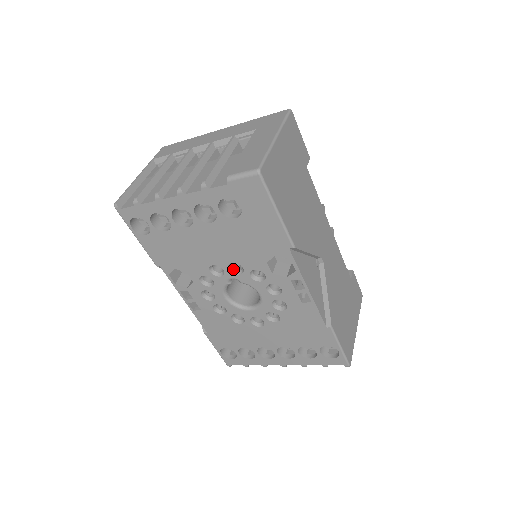
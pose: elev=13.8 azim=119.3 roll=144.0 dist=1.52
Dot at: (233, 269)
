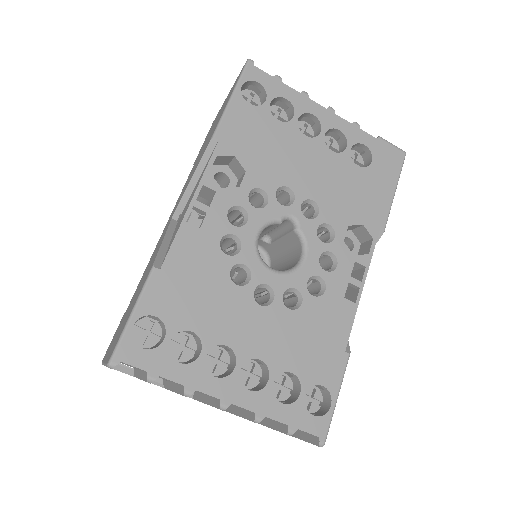
Dot at: occluded
